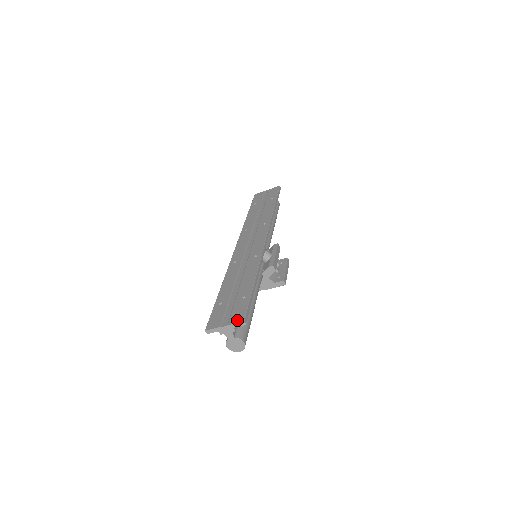
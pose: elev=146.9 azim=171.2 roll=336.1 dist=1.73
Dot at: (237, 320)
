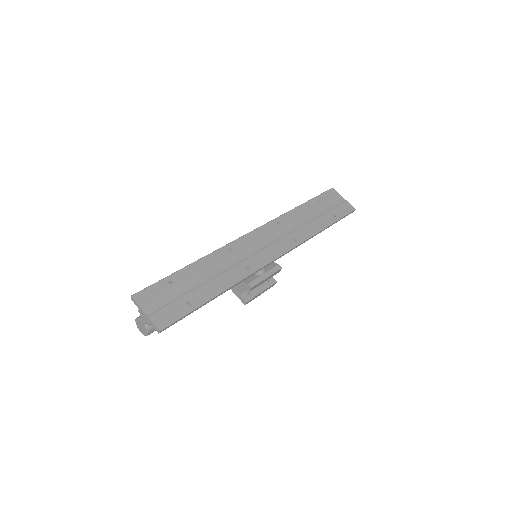
Dot at: (158, 322)
